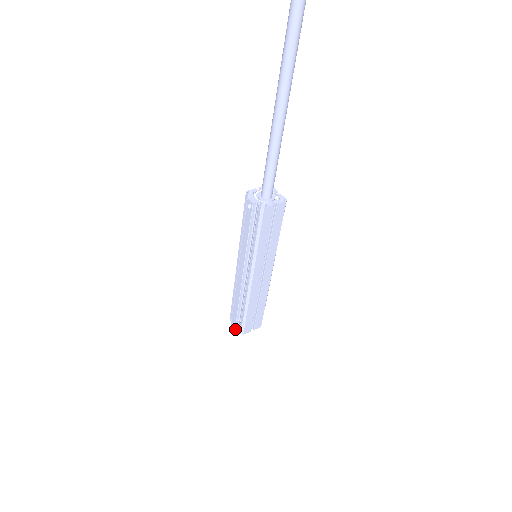
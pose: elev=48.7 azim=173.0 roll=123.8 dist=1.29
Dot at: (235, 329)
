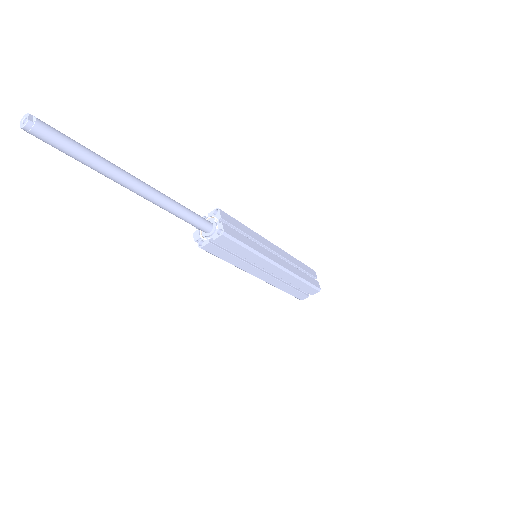
Dot at: occluded
